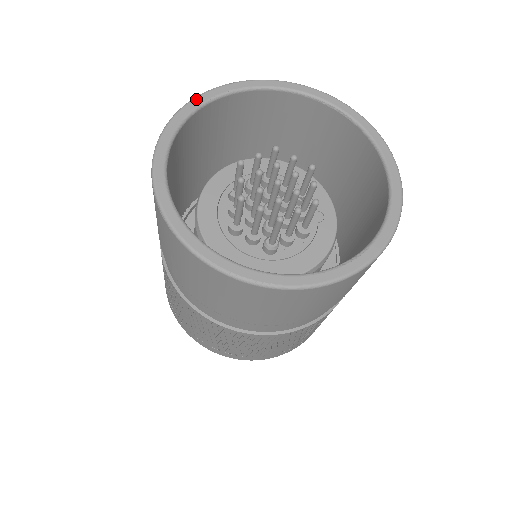
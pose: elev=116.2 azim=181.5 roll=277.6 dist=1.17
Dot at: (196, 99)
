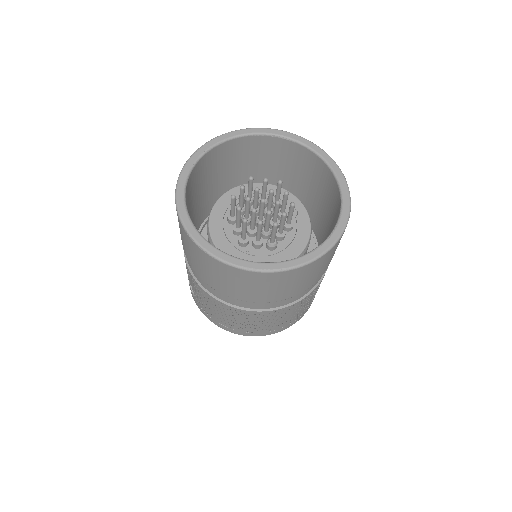
Dot at: (186, 165)
